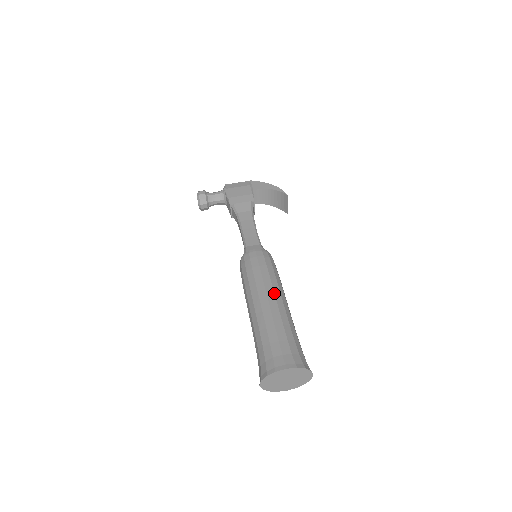
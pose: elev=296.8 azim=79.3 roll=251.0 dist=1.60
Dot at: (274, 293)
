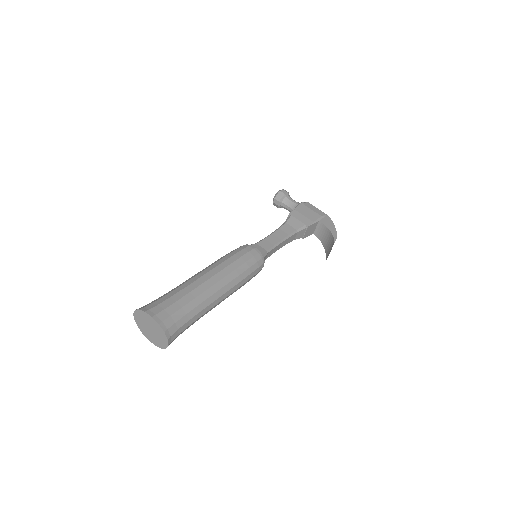
Dot at: (222, 279)
